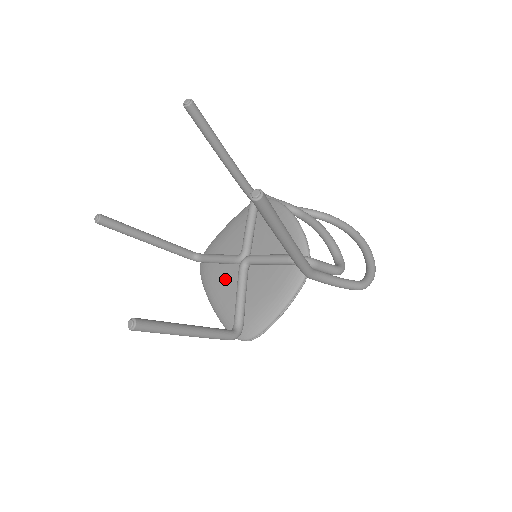
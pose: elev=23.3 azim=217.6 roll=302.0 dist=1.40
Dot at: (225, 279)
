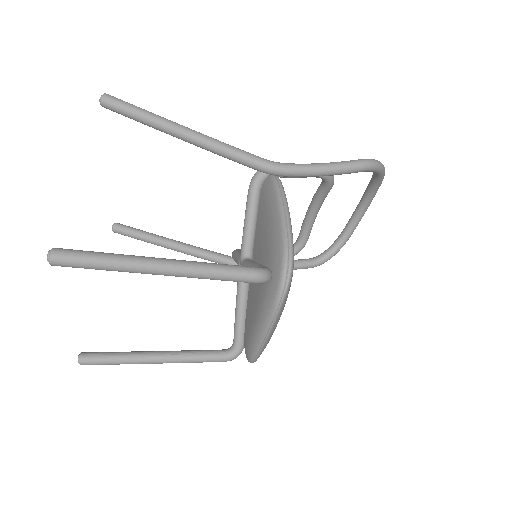
Dot at: (250, 304)
